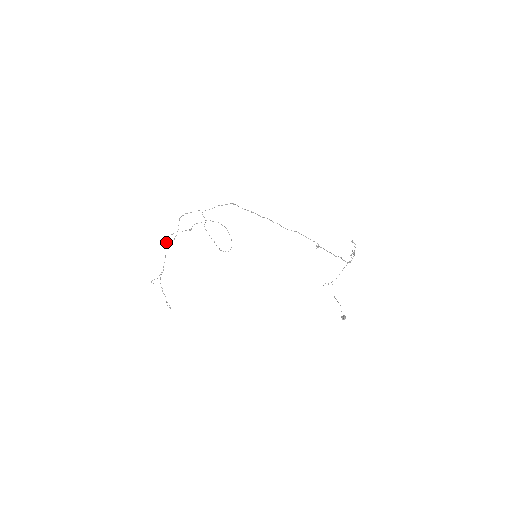
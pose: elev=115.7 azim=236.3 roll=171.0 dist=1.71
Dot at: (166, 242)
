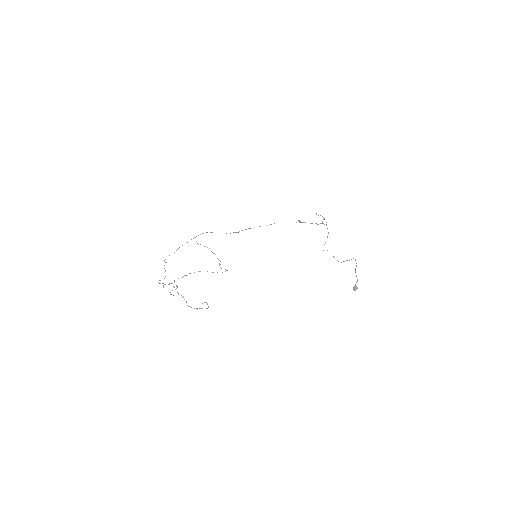
Dot at: (159, 283)
